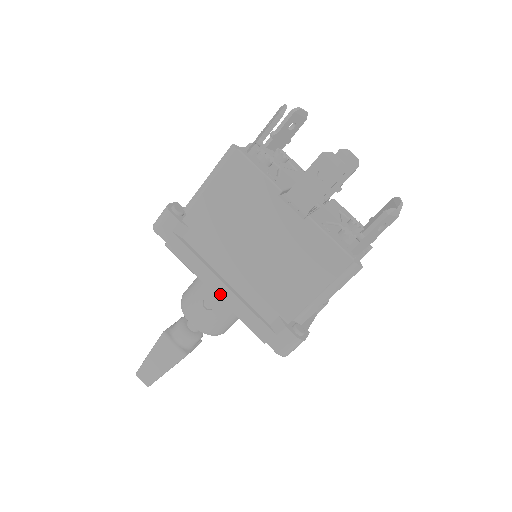
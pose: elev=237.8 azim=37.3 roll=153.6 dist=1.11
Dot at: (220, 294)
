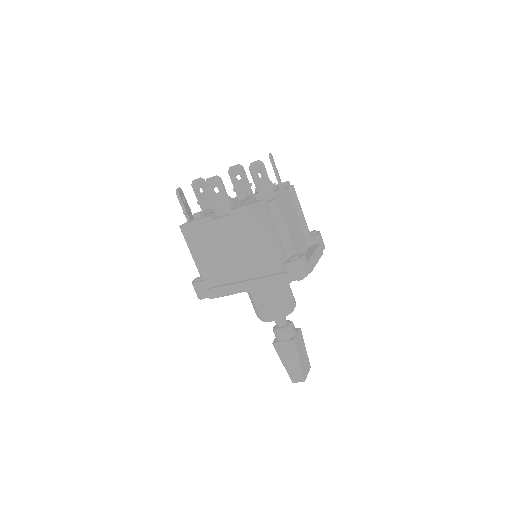
Dot at: (250, 288)
